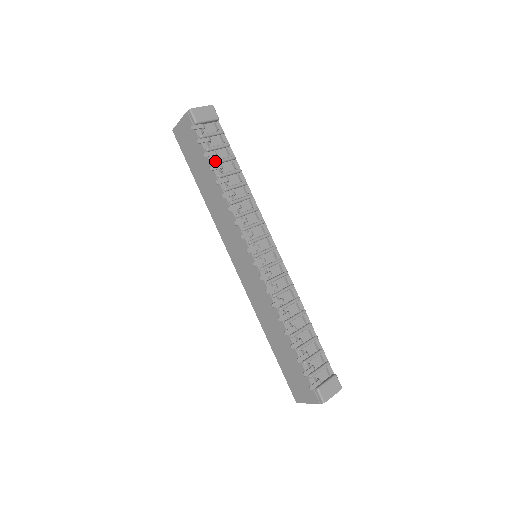
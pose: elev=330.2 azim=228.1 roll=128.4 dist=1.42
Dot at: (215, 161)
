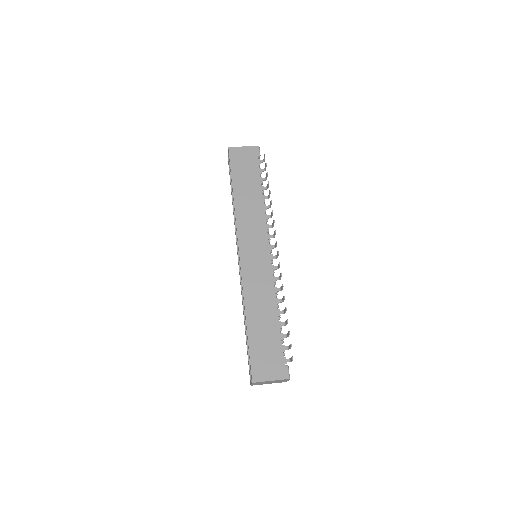
Dot at: (262, 182)
